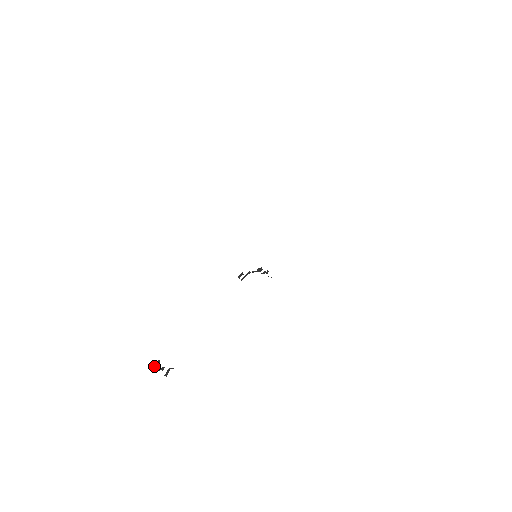
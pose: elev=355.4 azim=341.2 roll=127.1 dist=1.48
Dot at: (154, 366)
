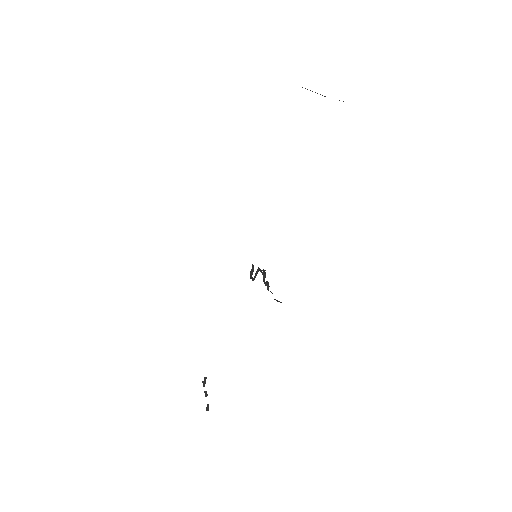
Dot at: (203, 383)
